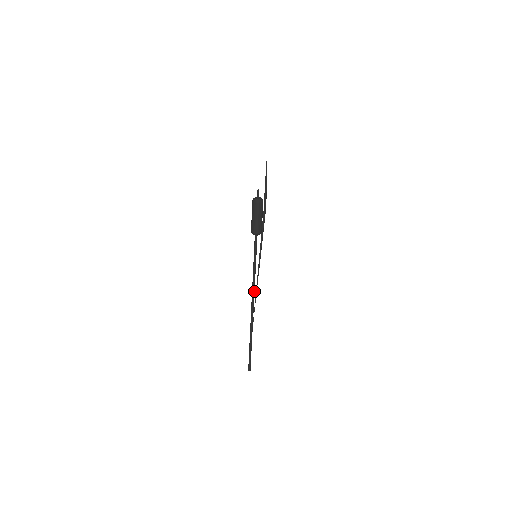
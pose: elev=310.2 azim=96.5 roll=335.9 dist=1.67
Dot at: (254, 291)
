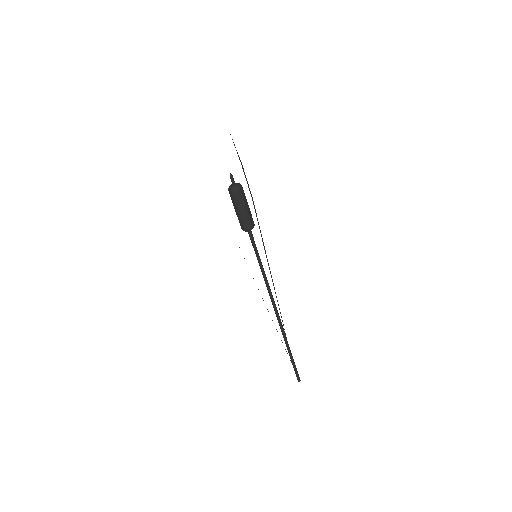
Dot at: (271, 295)
